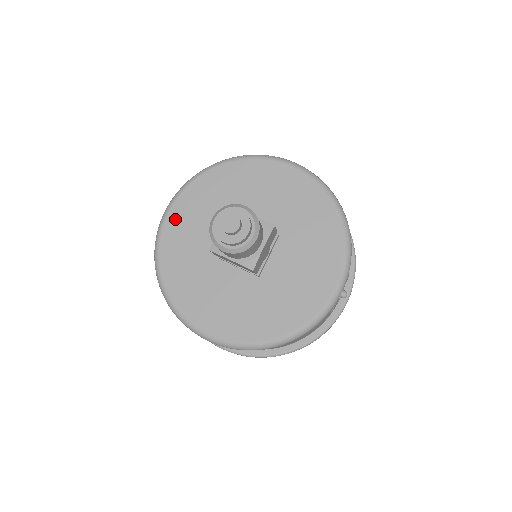
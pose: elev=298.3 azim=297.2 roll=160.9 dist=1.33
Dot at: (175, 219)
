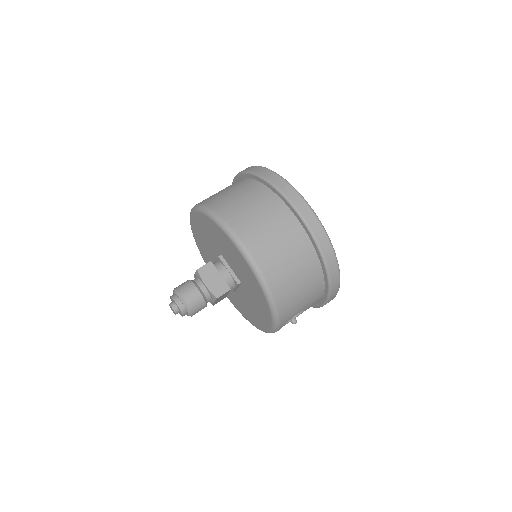
Dot at: (194, 225)
